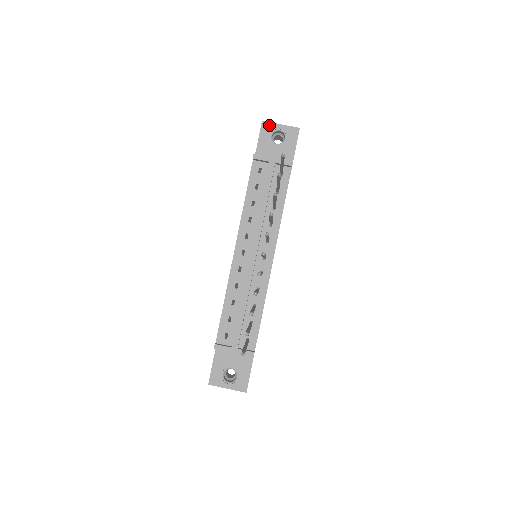
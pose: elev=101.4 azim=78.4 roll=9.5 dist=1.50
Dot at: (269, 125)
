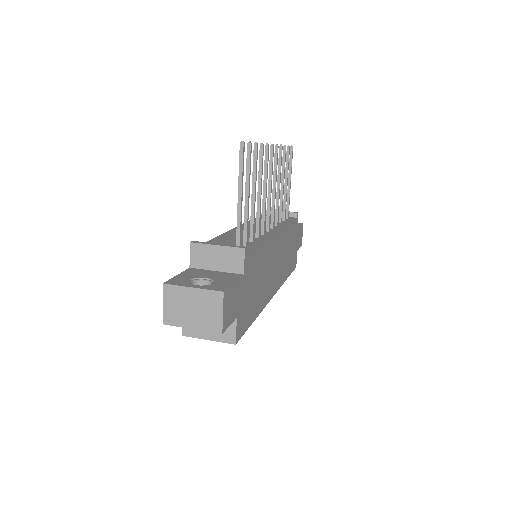
Dot at: occluded
